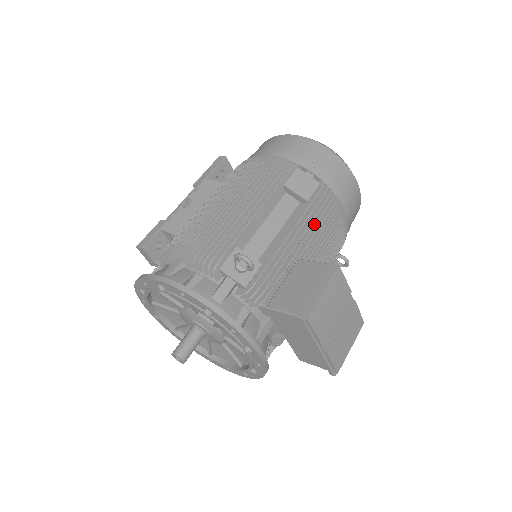
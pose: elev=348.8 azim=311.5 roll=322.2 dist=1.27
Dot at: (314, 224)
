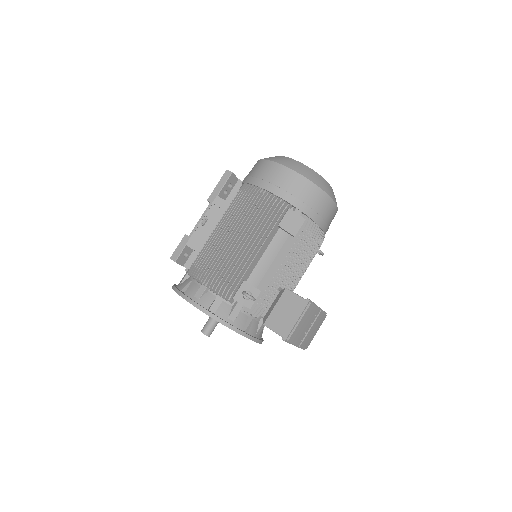
Dot at: (299, 253)
